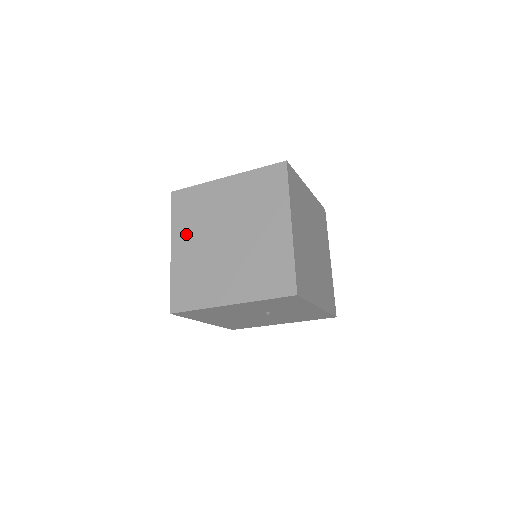
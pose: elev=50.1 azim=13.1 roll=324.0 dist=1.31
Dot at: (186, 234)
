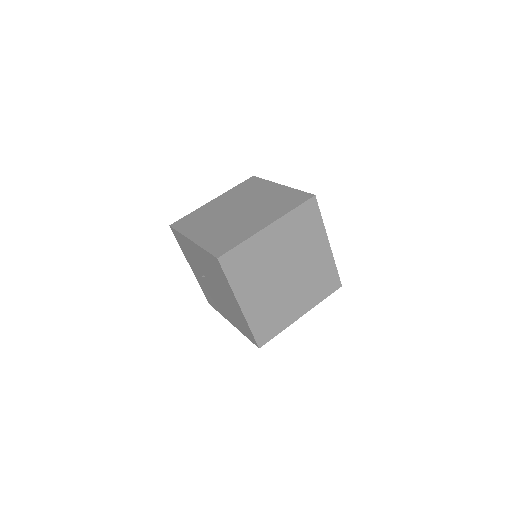
Dot at: (249, 288)
